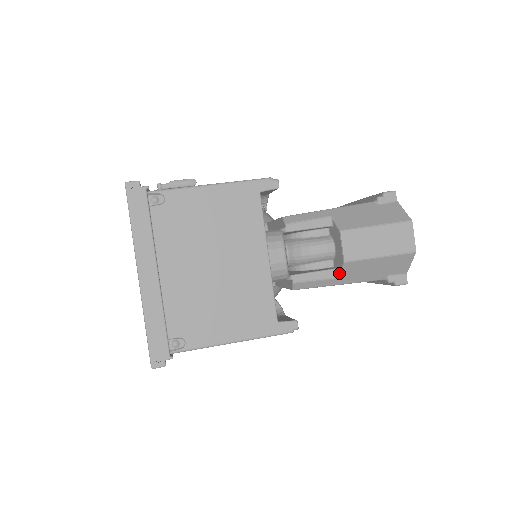
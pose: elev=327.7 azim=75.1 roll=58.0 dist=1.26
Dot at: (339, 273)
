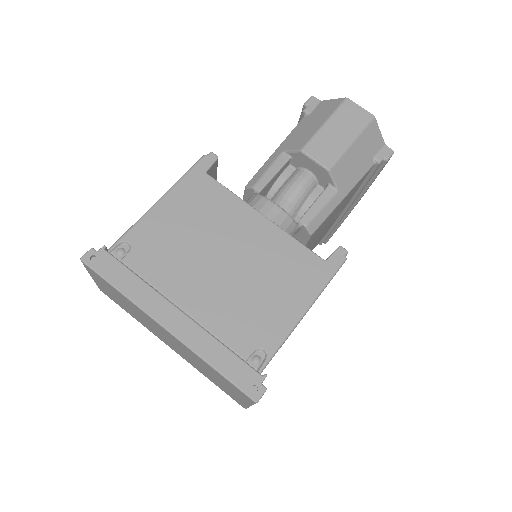
Dot at: (334, 187)
